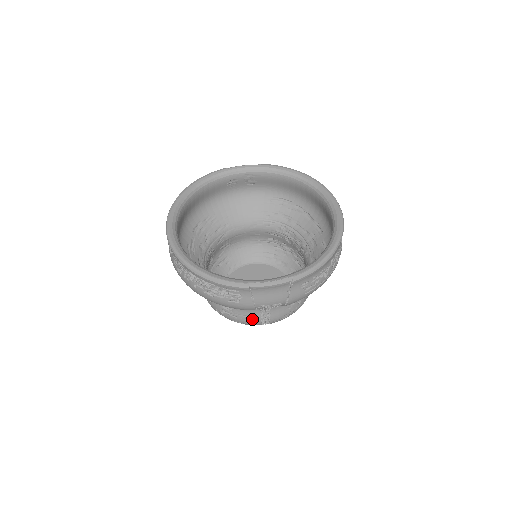
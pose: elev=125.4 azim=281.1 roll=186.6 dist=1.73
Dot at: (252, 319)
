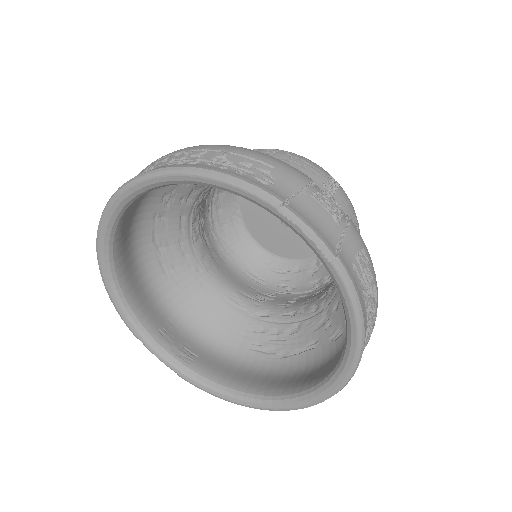
Dot at: occluded
